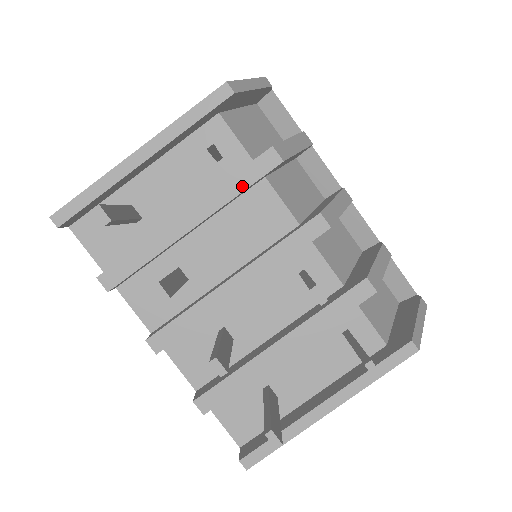
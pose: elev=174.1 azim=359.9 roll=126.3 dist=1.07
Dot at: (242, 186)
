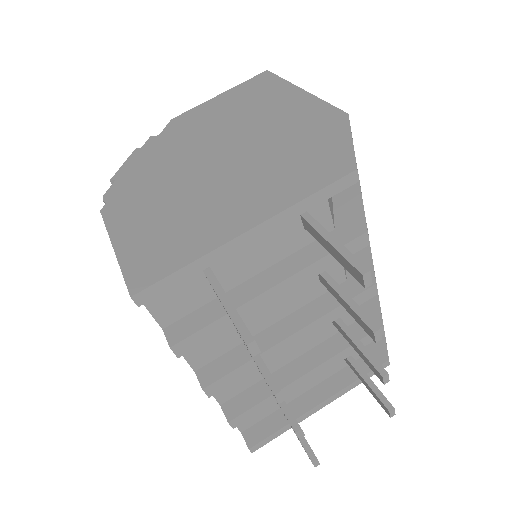
Dot at: (330, 264)
